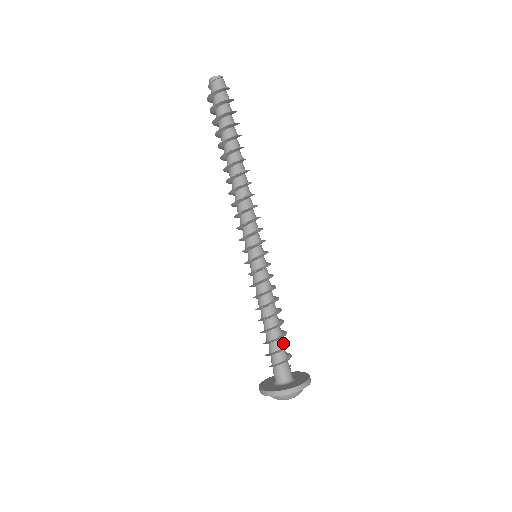
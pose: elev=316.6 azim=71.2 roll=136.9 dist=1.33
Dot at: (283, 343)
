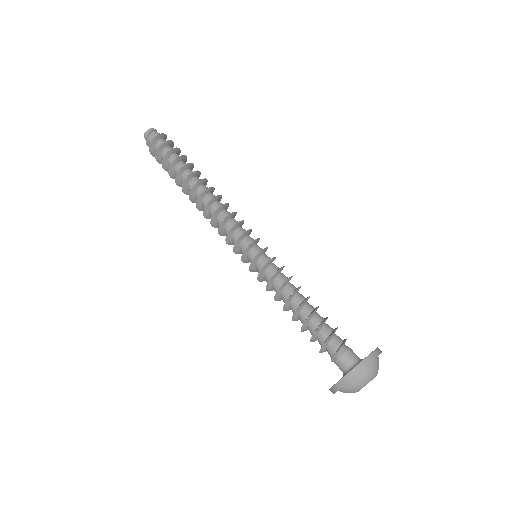
Dot at: occluded
